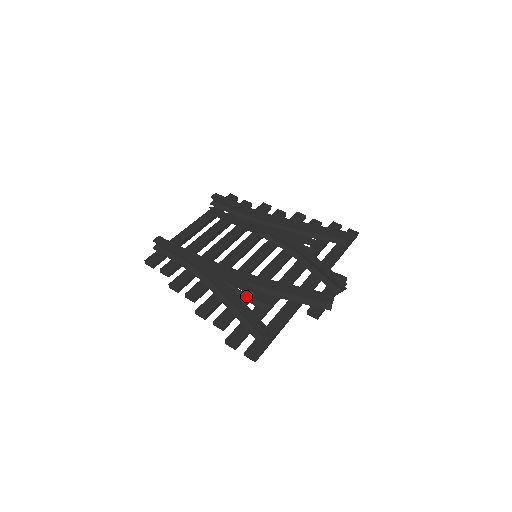
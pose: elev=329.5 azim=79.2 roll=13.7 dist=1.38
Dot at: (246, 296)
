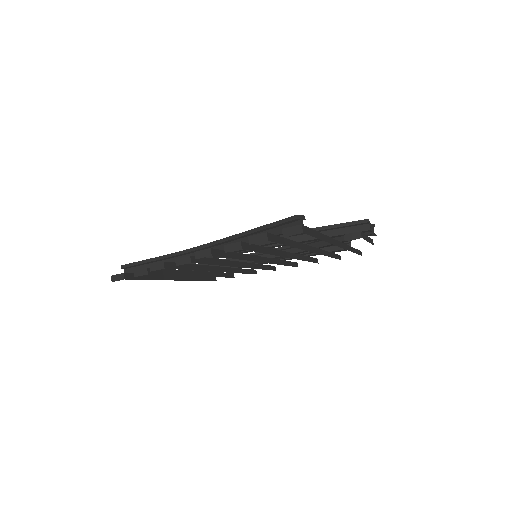
Dot at: occluded
